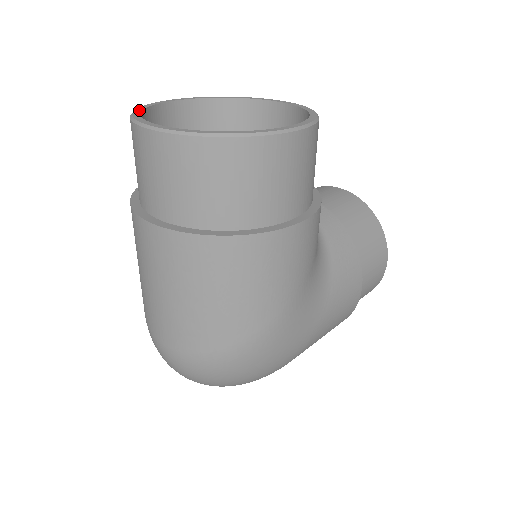
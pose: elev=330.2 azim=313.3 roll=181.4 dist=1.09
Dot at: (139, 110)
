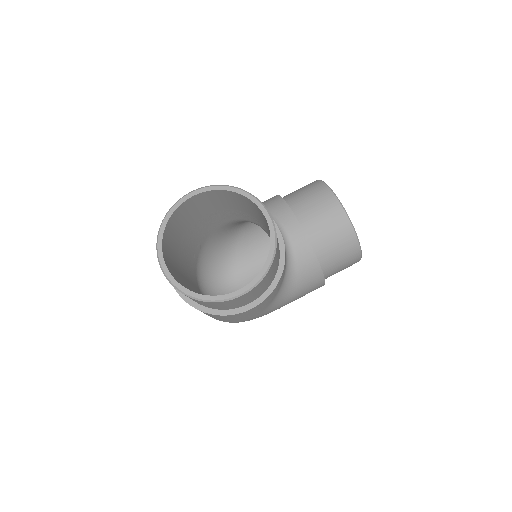
Dot at: (164, 225)
